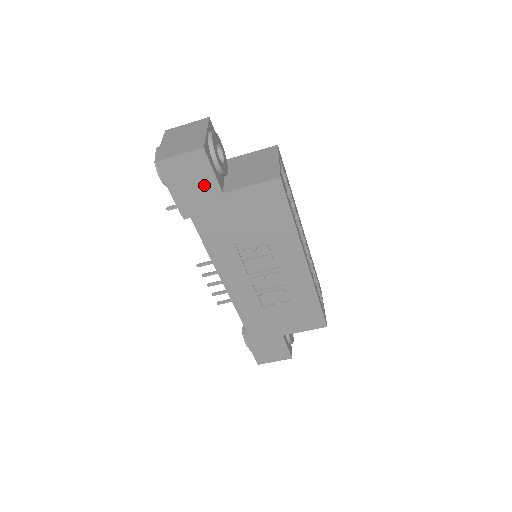
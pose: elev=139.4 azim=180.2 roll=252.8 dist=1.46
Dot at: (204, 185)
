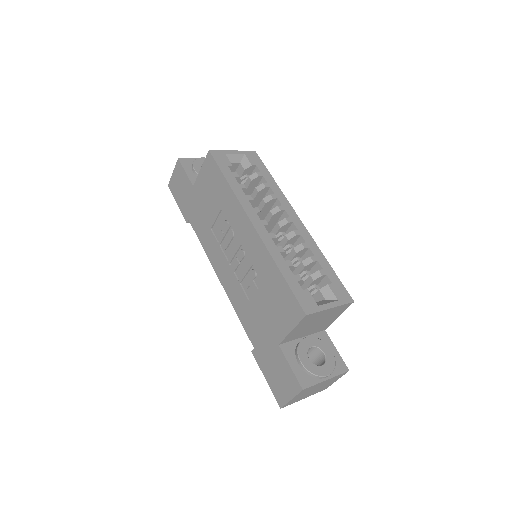
Dot at: (186, 187)
